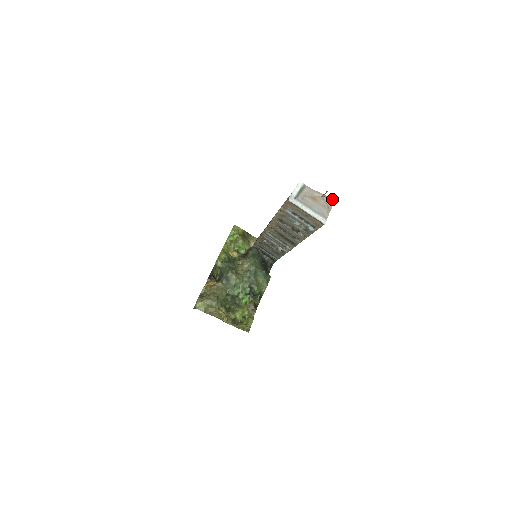
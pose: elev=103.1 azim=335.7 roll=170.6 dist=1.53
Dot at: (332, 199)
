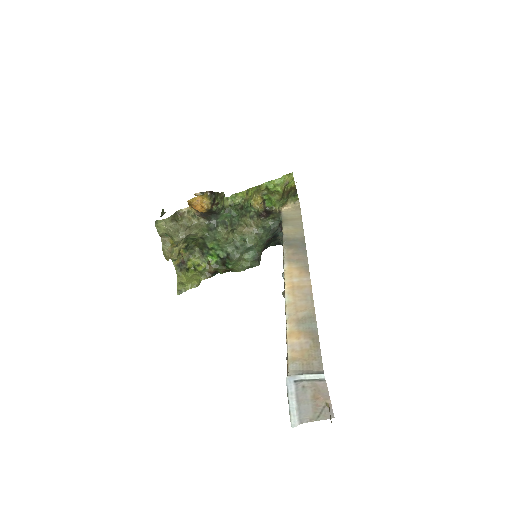
Dot at: (333, 415)
